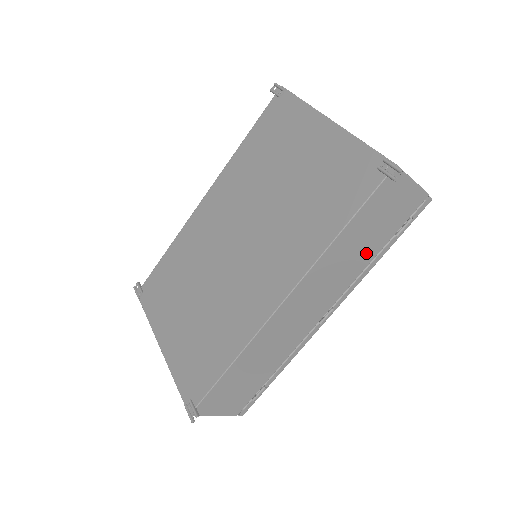
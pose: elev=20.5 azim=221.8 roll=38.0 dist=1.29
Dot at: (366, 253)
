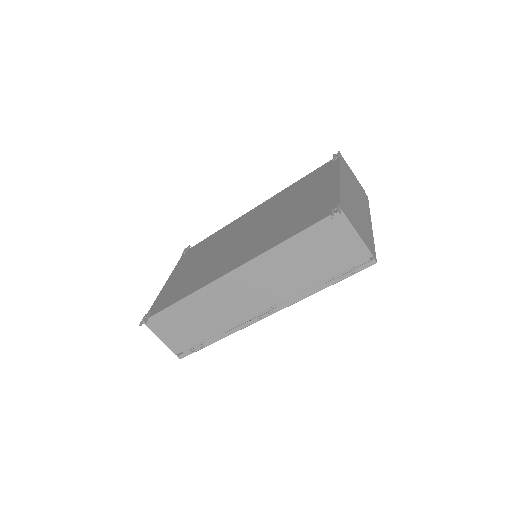
Dot at: (308, 275)
